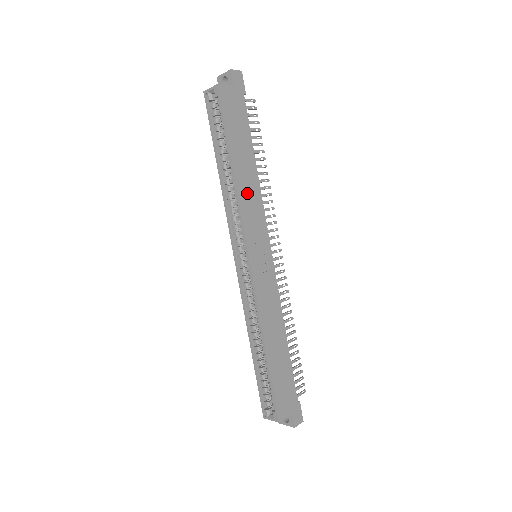
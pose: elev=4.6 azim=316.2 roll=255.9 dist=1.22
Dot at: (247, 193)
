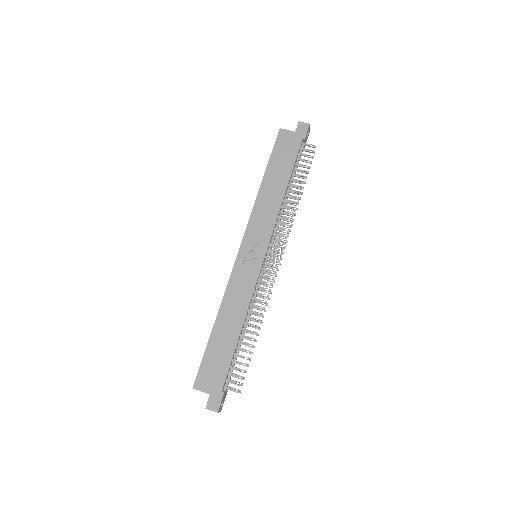
Dot at: (265, 204)
